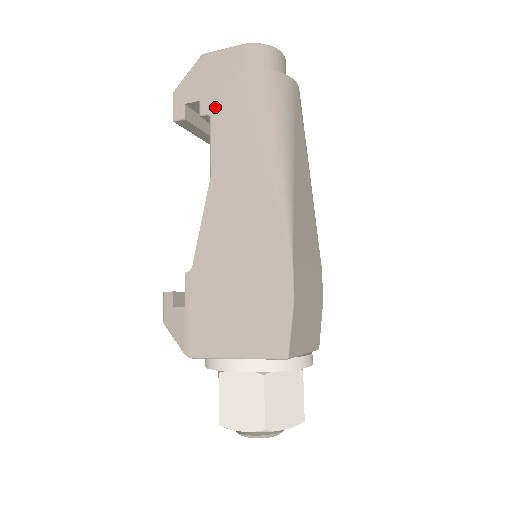
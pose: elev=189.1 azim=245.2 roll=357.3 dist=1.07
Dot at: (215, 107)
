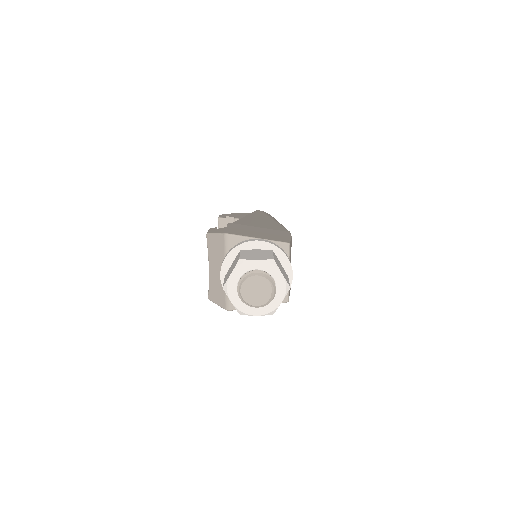
Dot at: occluded
